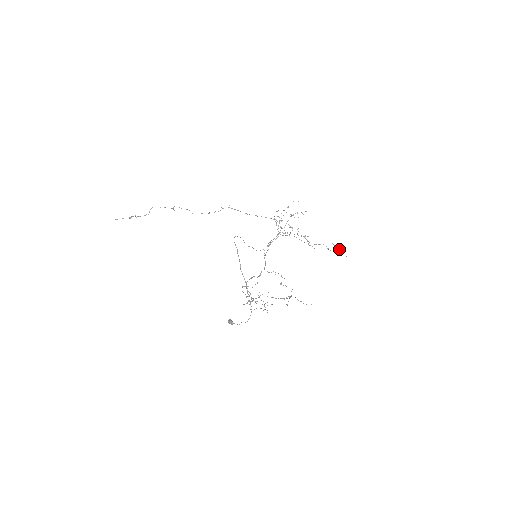
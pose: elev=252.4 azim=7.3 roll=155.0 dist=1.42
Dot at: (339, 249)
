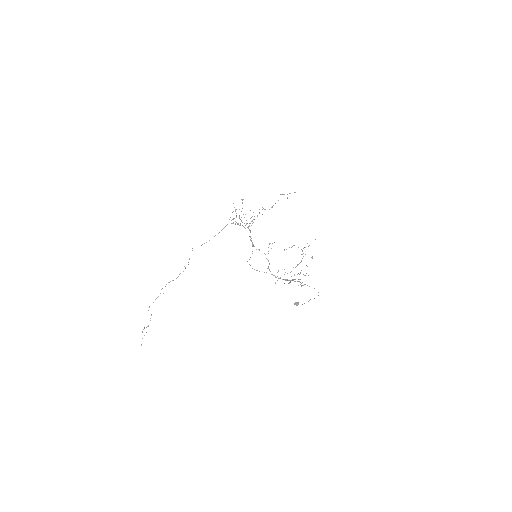
Dot at: occluded
